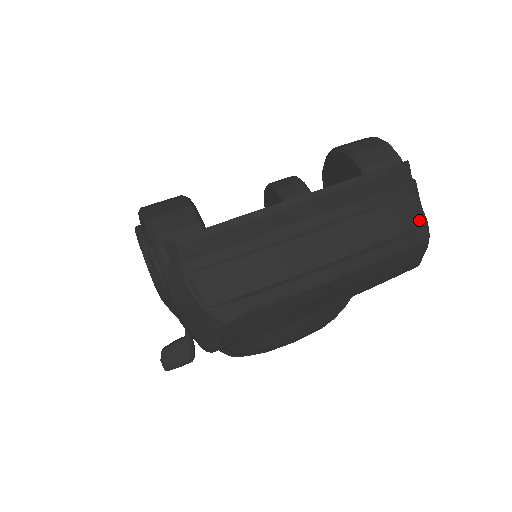
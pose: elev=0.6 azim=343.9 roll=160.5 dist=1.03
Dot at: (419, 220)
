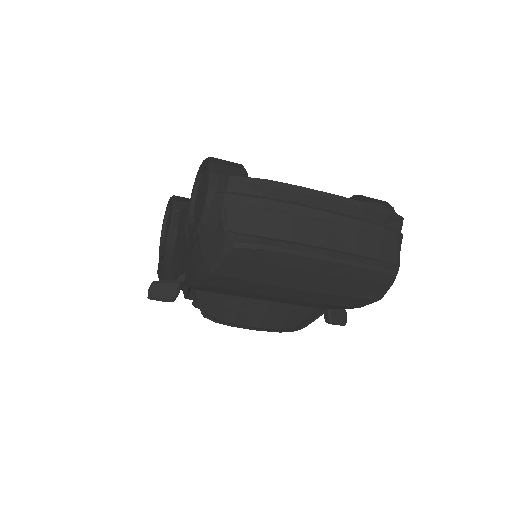
Dot at: (395, 260)
